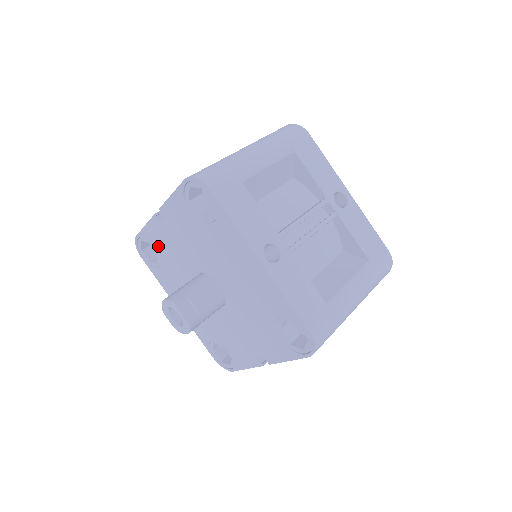
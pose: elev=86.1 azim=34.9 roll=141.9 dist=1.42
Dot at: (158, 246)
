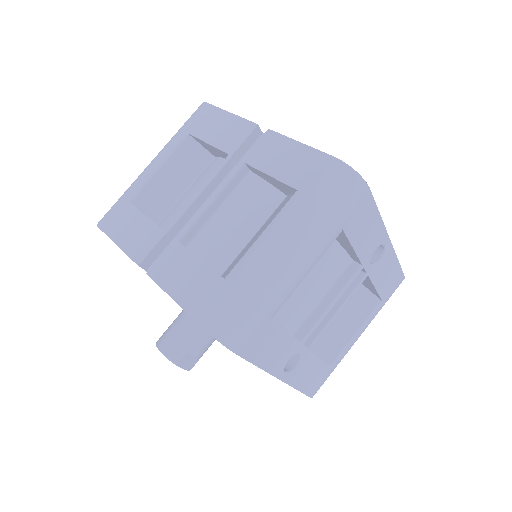
Dot at: occluded
